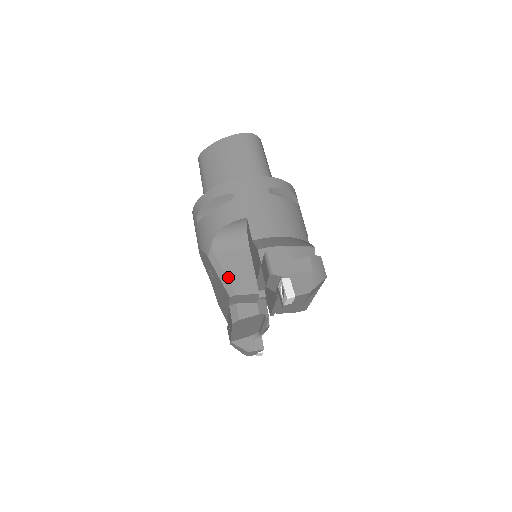
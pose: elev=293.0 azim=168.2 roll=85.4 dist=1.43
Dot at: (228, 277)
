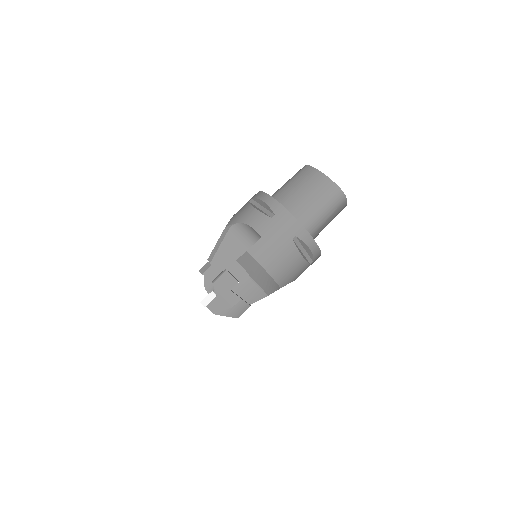
Dot at: (219, 250)
